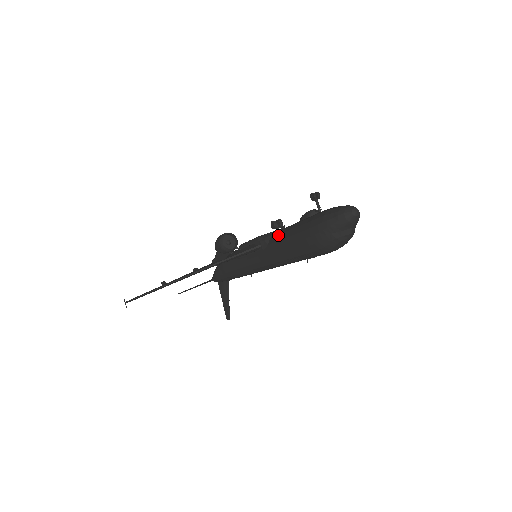
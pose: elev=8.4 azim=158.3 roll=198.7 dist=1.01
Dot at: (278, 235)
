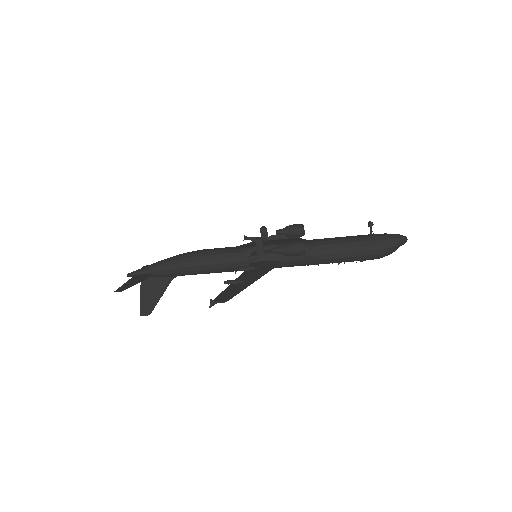
Dot at: (325, 245)
